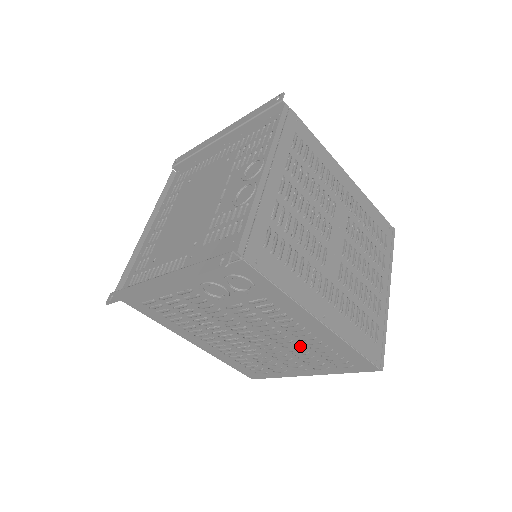
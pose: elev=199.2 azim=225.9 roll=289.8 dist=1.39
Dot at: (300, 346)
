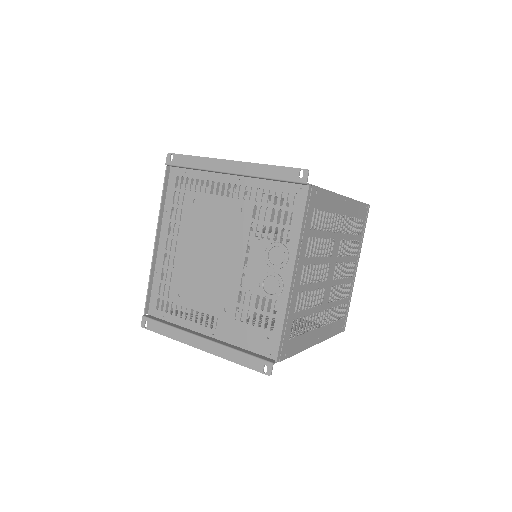
Dot at: (291, 328)
